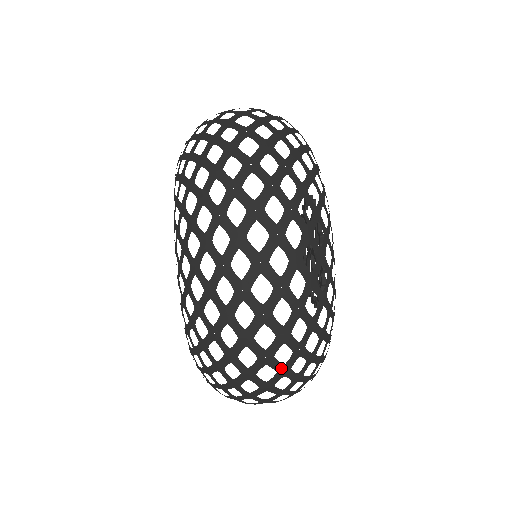
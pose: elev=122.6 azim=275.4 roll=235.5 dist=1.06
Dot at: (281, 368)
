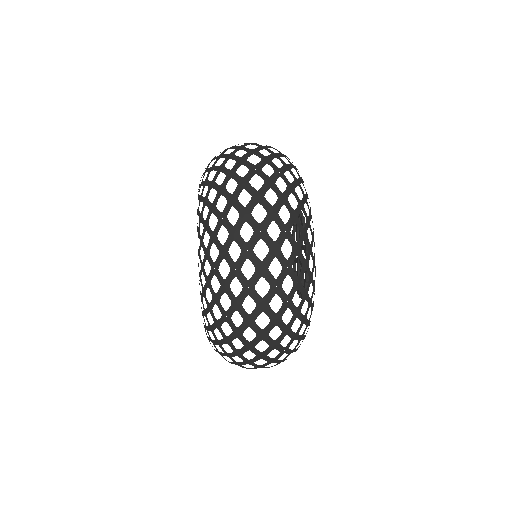
Dot at: (272, 245)
